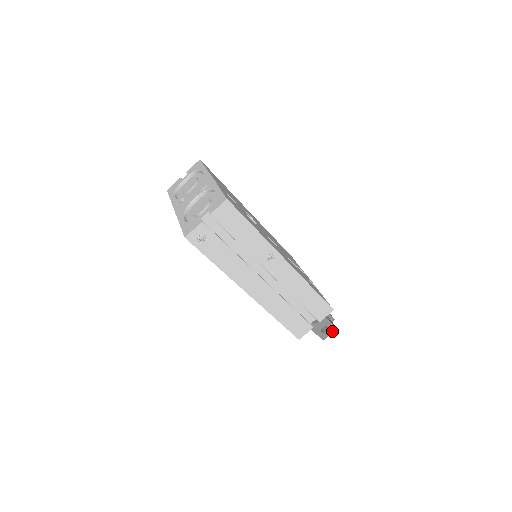
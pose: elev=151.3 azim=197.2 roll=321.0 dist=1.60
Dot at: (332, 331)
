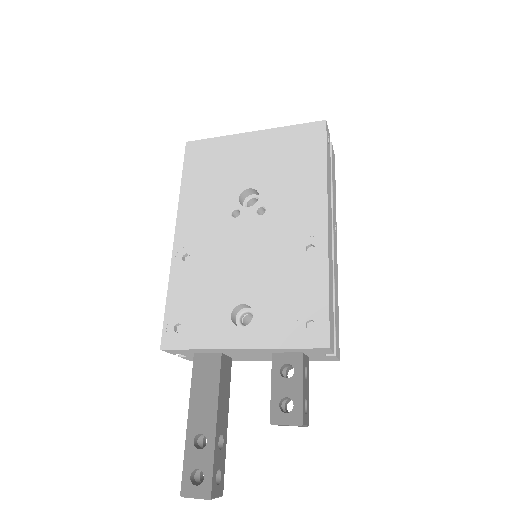
Dot at: (307, 422)
